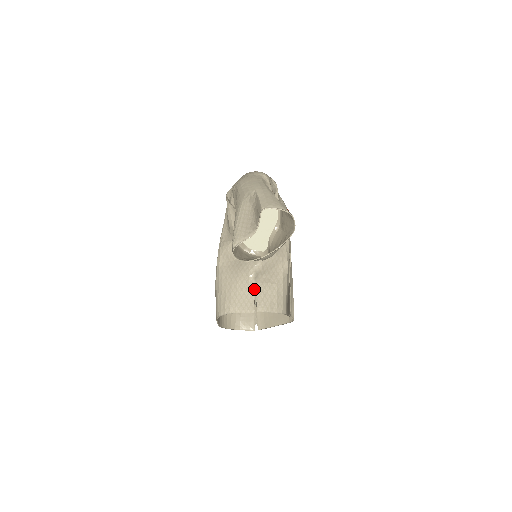
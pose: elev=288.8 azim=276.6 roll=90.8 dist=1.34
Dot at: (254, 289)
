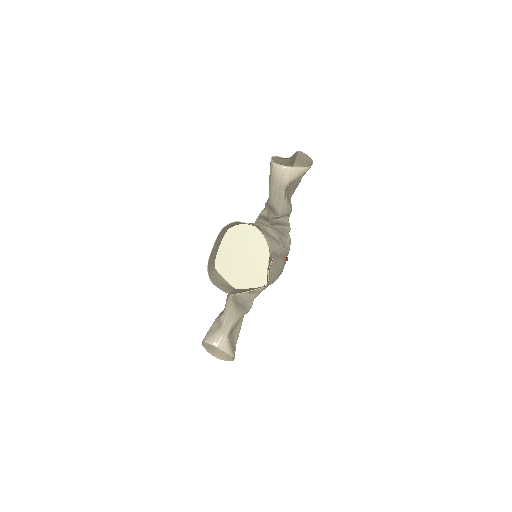
Dot at: (258, 226)
